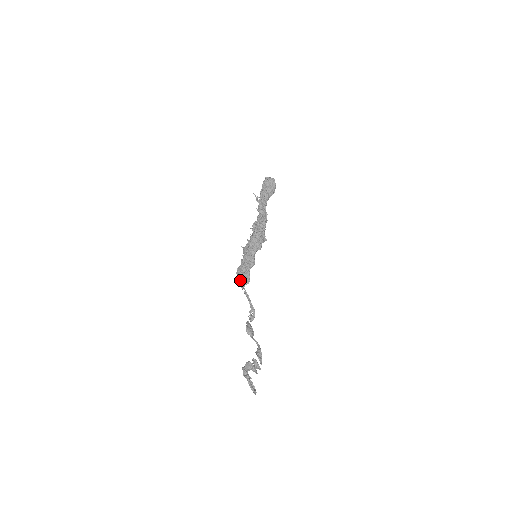
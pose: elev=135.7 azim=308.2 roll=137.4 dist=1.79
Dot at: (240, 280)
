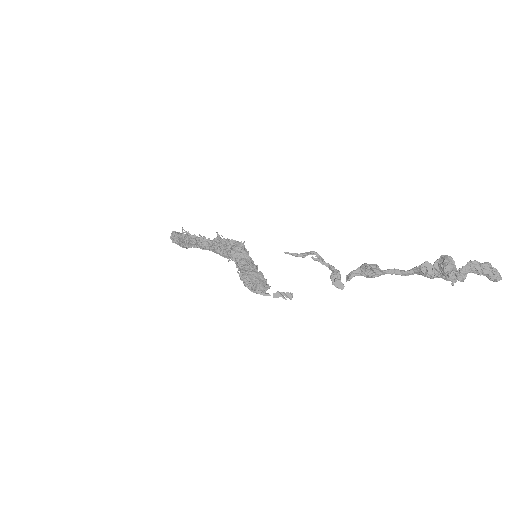
Dot at: (255, 285)
